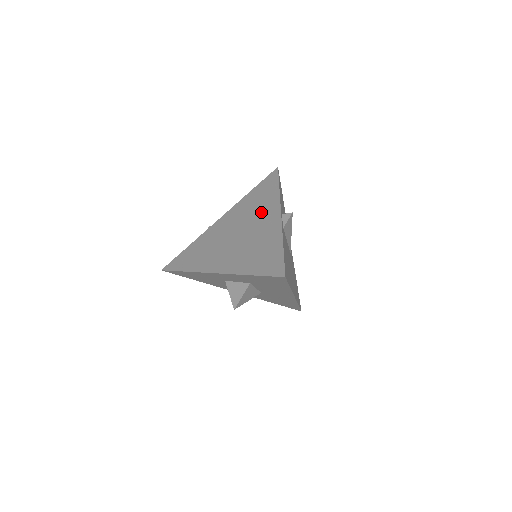
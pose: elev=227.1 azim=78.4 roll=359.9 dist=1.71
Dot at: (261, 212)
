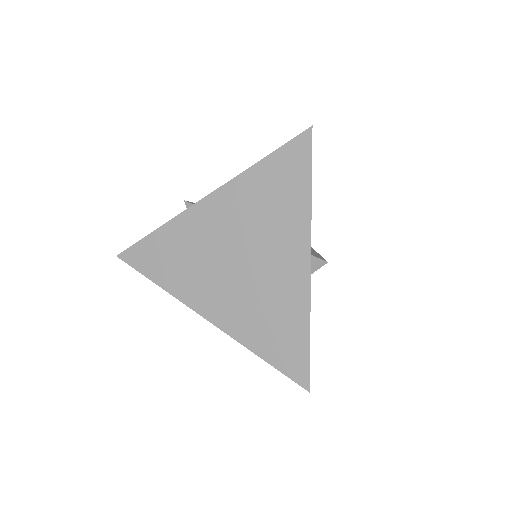
Dot at: (278, 235)
